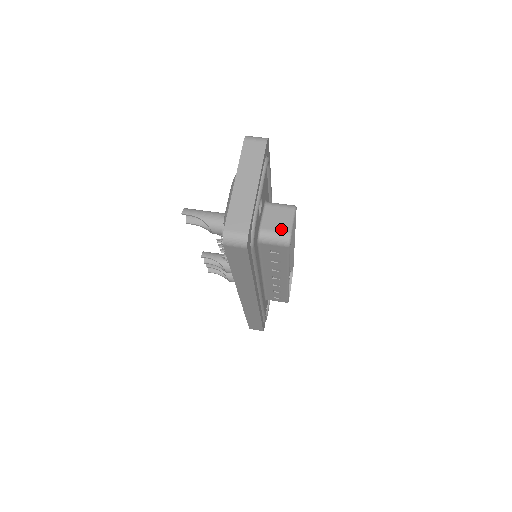
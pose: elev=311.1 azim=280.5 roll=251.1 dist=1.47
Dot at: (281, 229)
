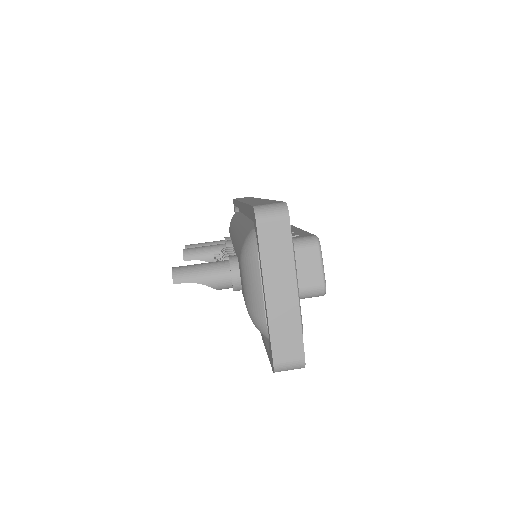
Dot at: (312, 283)
